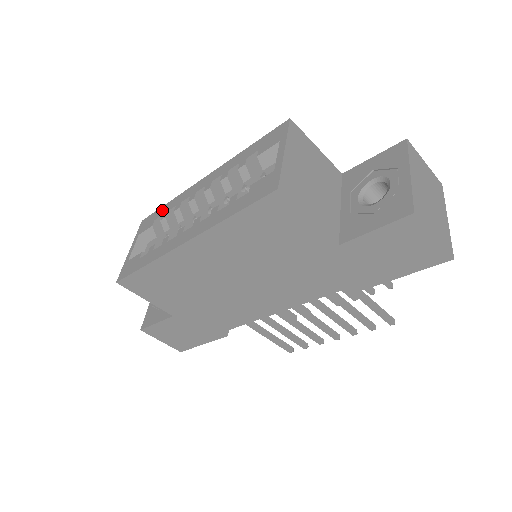
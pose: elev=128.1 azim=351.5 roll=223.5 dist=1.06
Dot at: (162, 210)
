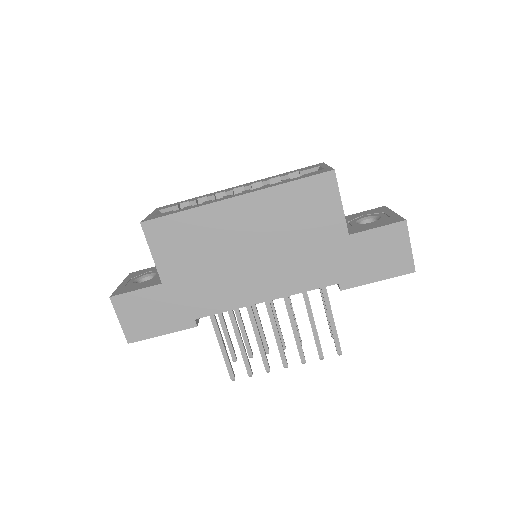
Dot at: (188, 200)
